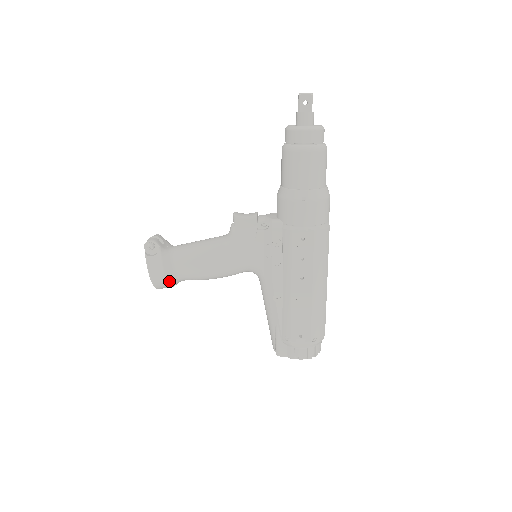
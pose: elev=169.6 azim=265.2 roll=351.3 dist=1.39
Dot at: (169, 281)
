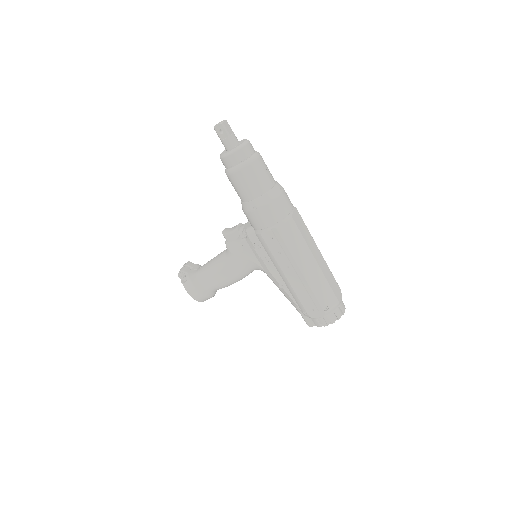
Dot at: (205, 295)
